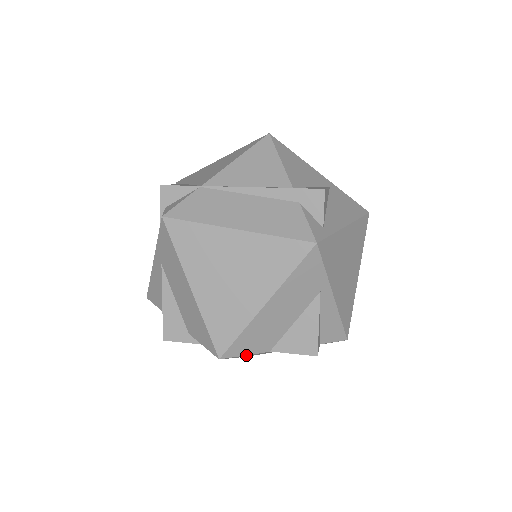
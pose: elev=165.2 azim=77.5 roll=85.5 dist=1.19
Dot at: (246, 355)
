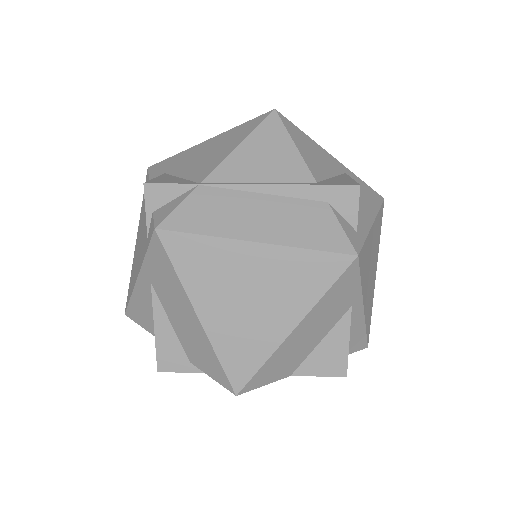
Dot at: occluded
